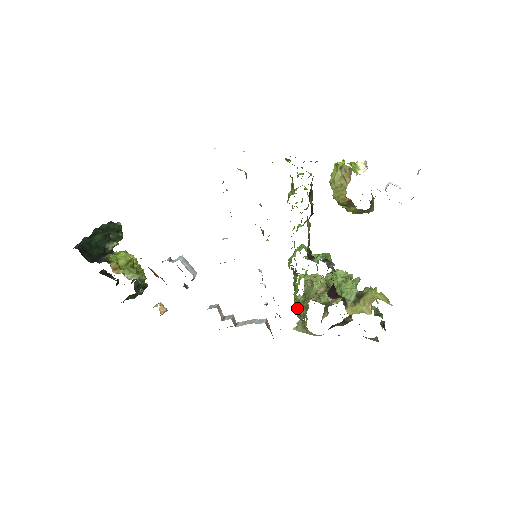
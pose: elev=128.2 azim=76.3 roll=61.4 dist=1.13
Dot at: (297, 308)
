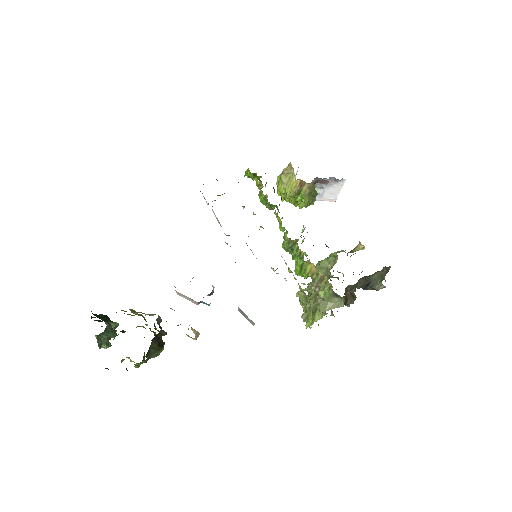
Dot at: (311, 273)
